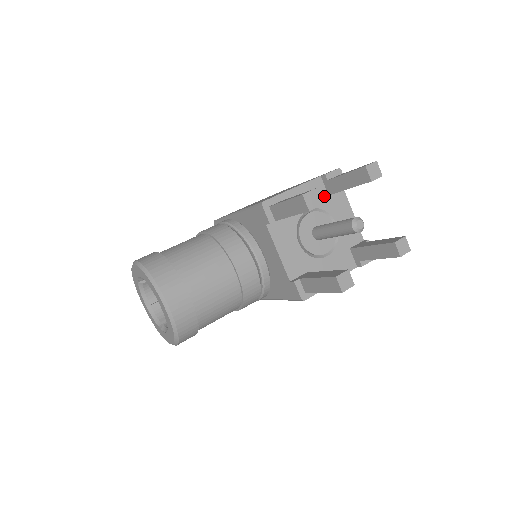
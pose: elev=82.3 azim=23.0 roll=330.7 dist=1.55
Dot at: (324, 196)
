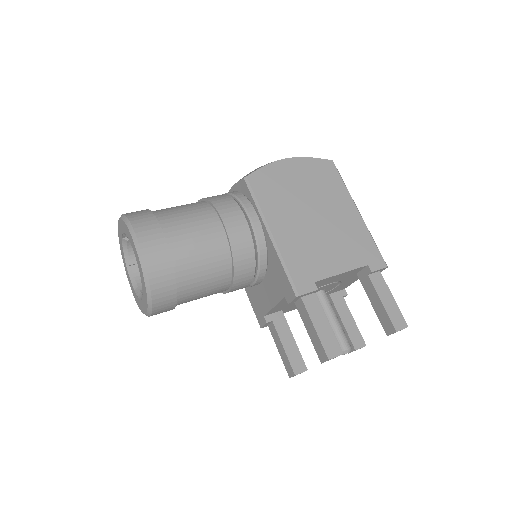
Dot at: (353, 274)
